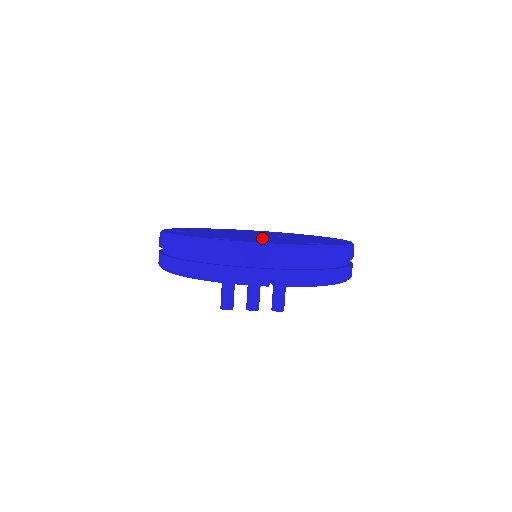
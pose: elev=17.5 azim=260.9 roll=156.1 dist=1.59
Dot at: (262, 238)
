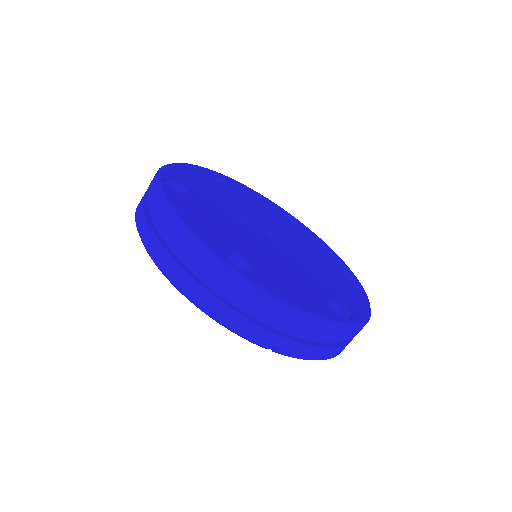
Dot at: (281, 262)
